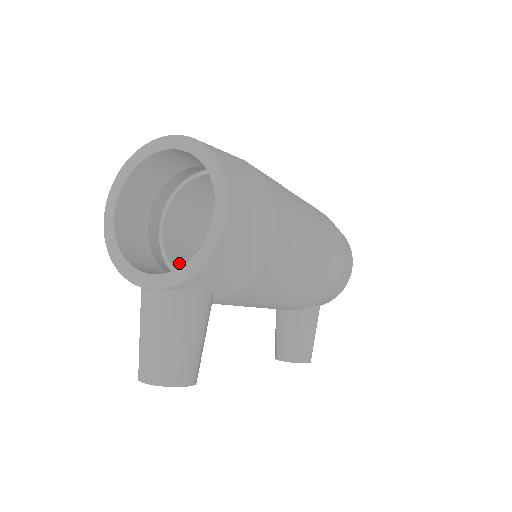
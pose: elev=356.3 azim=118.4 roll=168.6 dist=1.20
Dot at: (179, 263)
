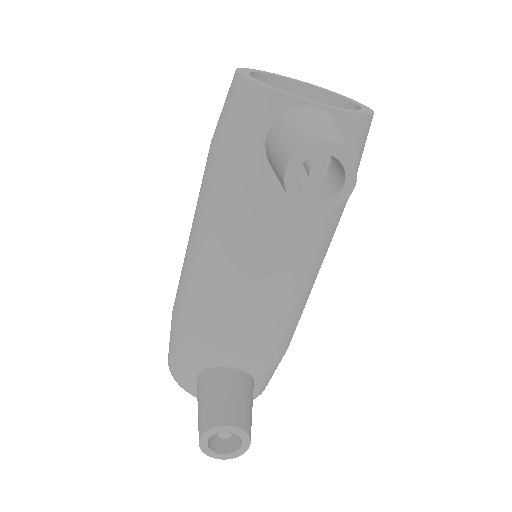
Dot at: occluded
